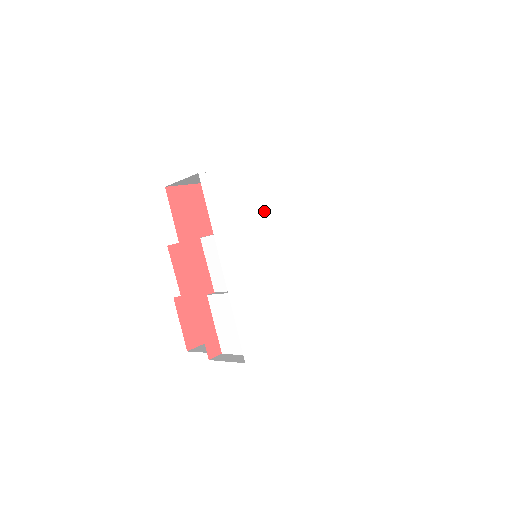
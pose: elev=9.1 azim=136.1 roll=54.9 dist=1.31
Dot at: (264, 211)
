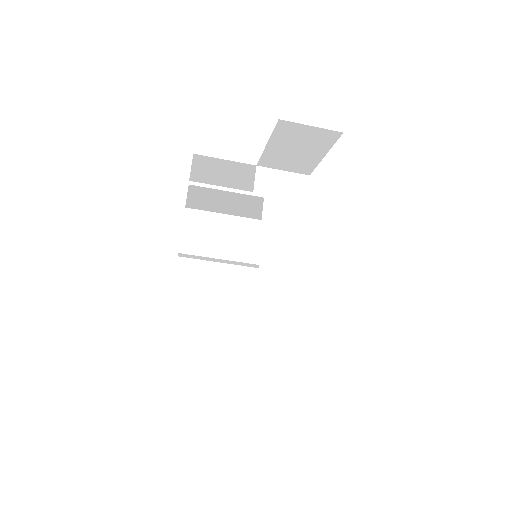
Dot at: occluded
